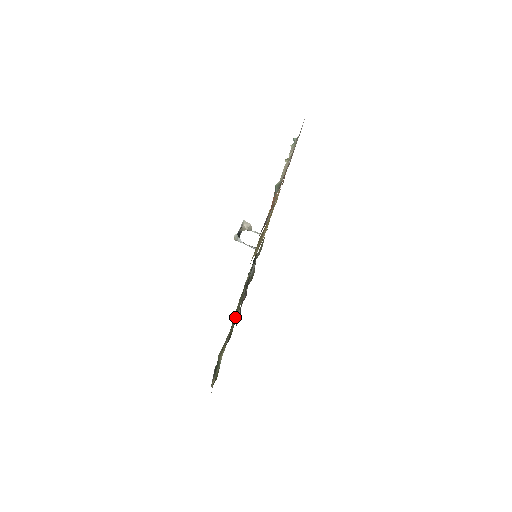
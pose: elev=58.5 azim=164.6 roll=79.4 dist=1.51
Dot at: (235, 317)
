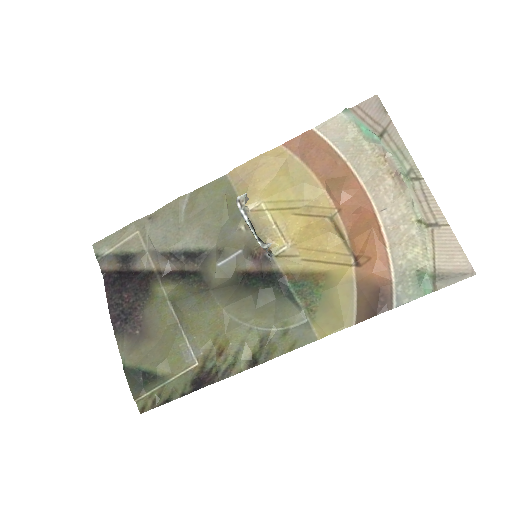
Dot at: (240, 349)
